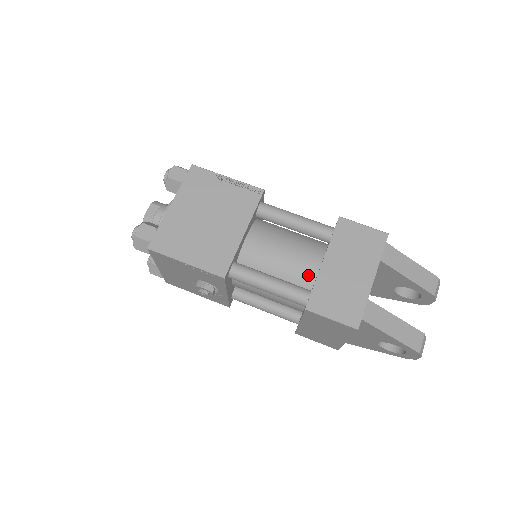
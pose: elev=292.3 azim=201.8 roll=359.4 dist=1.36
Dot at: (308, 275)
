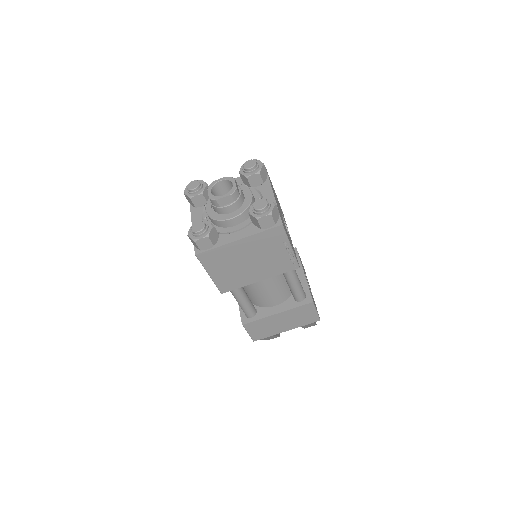
Dot at: (264, 304)
